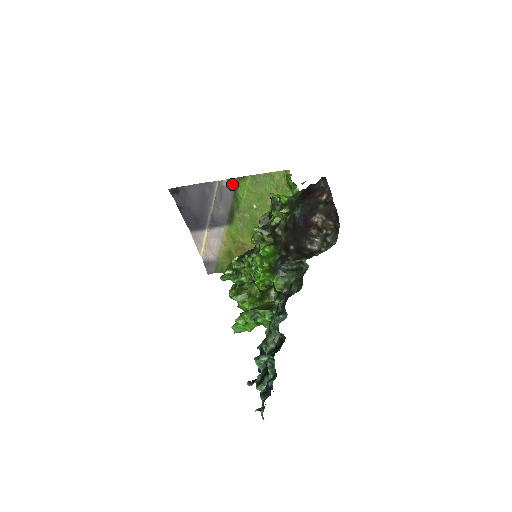
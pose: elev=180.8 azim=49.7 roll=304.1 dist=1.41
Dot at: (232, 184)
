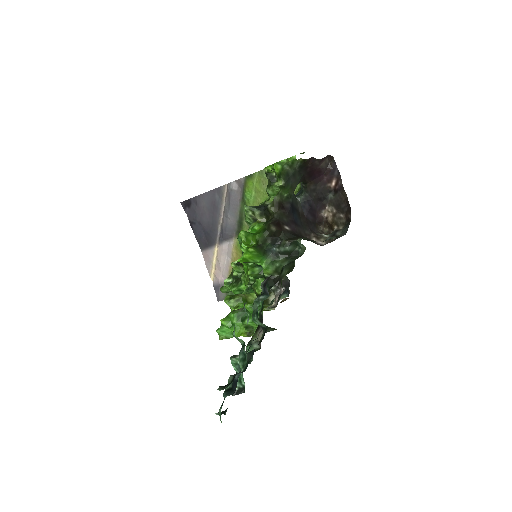
Dot at: (240, 186)
